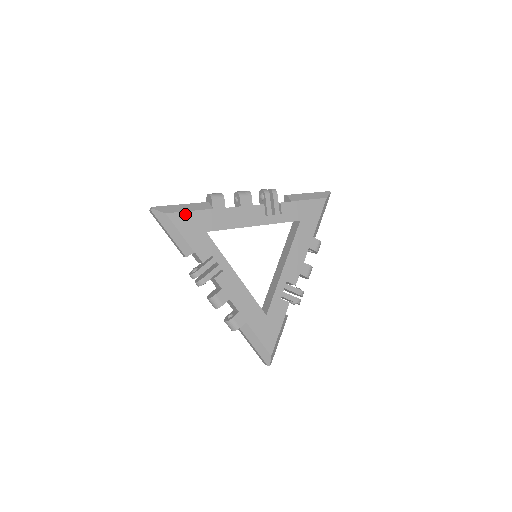
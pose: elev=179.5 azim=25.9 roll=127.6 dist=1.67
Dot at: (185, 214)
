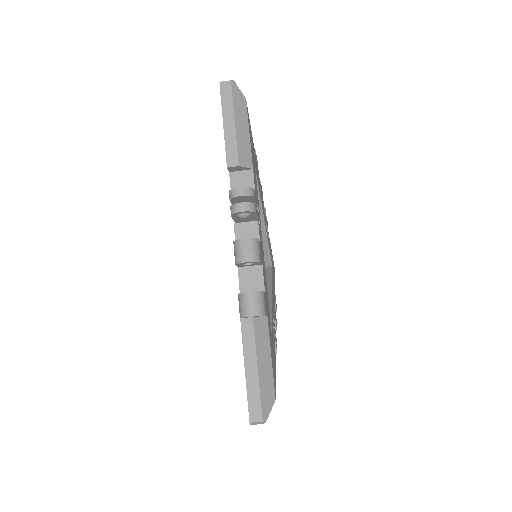
Dot at: (250, 126)
